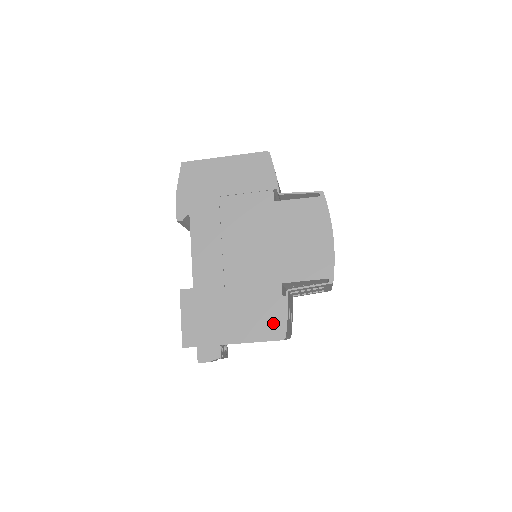
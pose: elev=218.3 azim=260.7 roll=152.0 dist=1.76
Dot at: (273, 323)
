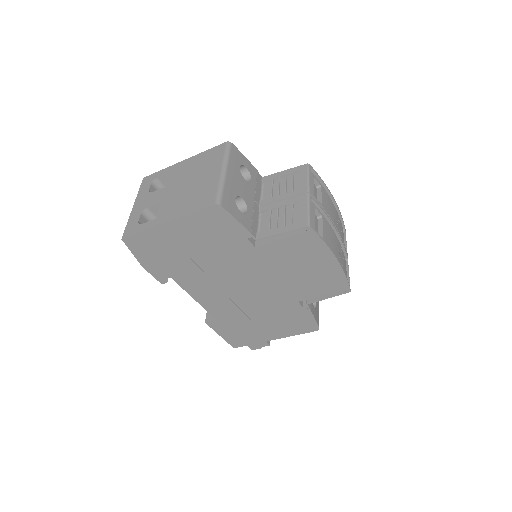
Dot at: (303, 324)
